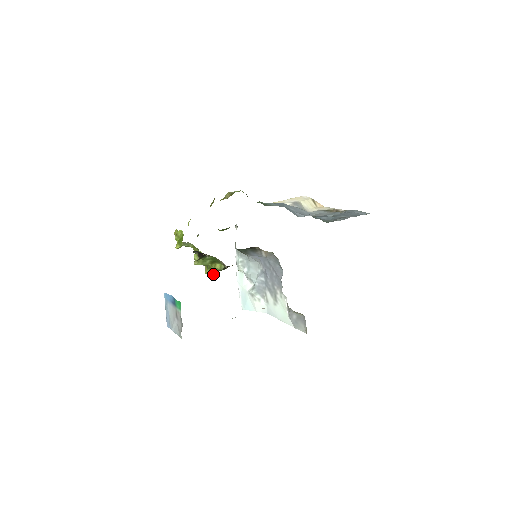
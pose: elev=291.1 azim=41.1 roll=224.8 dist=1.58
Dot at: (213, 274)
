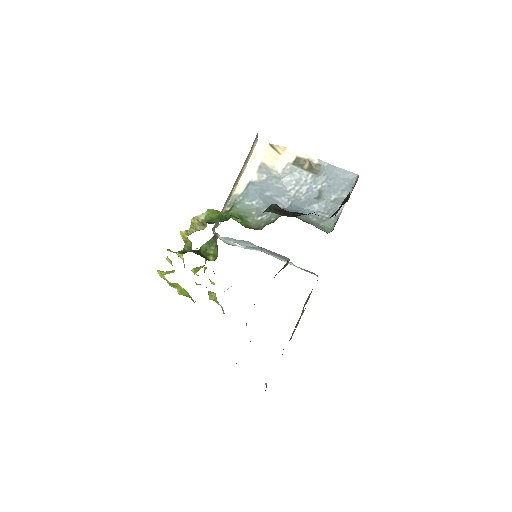
Dot at: occluded
